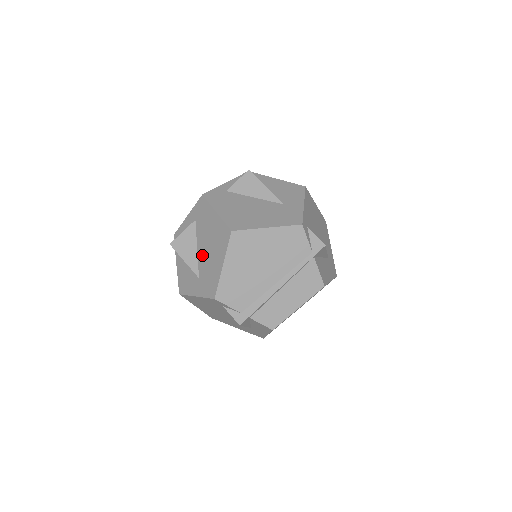
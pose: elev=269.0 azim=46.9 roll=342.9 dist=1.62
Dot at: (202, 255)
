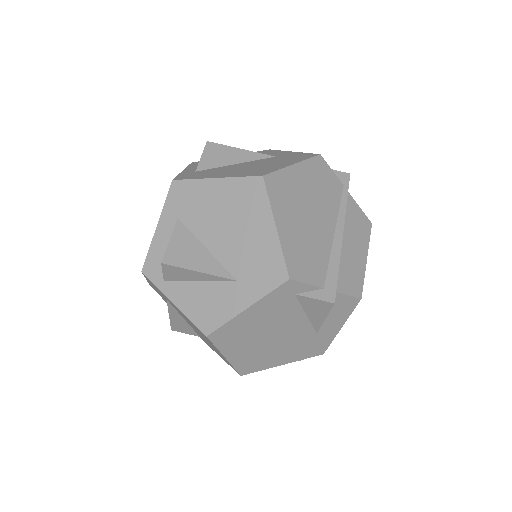
Dot at: (223, 247)
